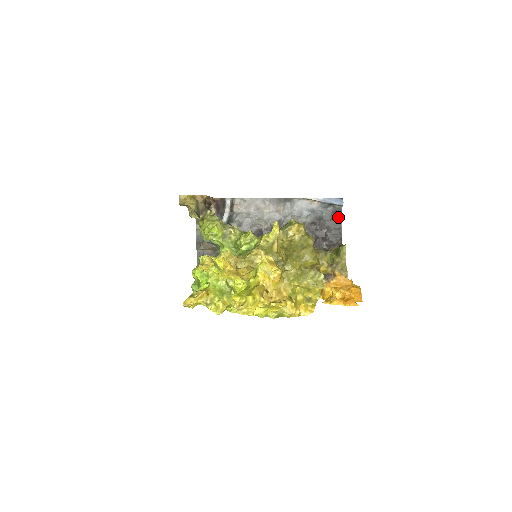
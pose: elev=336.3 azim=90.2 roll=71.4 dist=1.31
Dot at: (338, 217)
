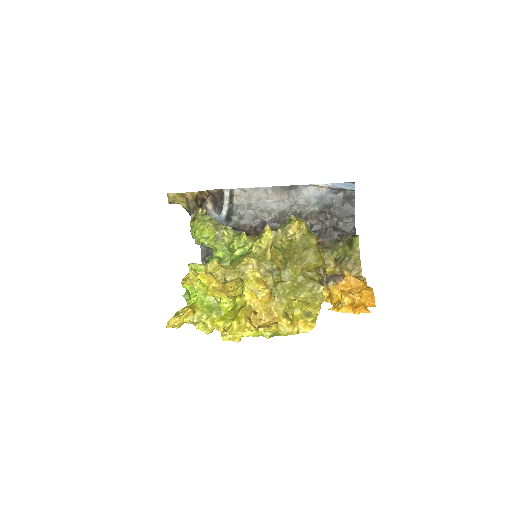
Dot at: (350, 203)
